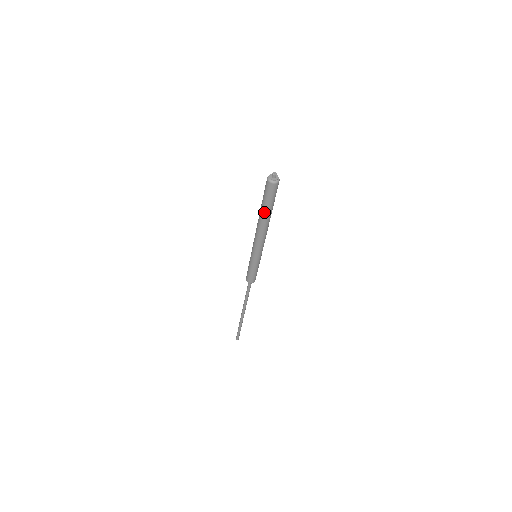
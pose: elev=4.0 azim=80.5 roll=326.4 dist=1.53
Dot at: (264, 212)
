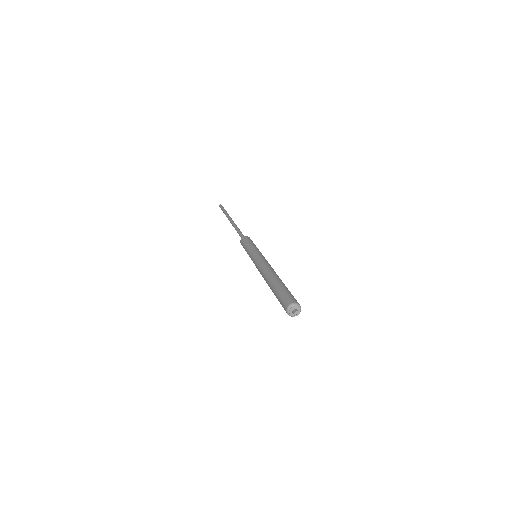
Dot at: occluded
